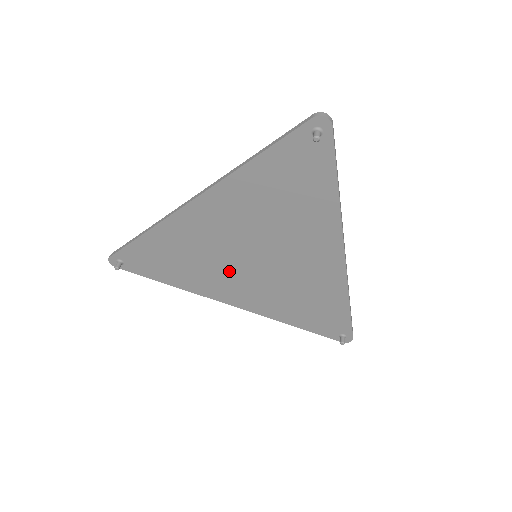
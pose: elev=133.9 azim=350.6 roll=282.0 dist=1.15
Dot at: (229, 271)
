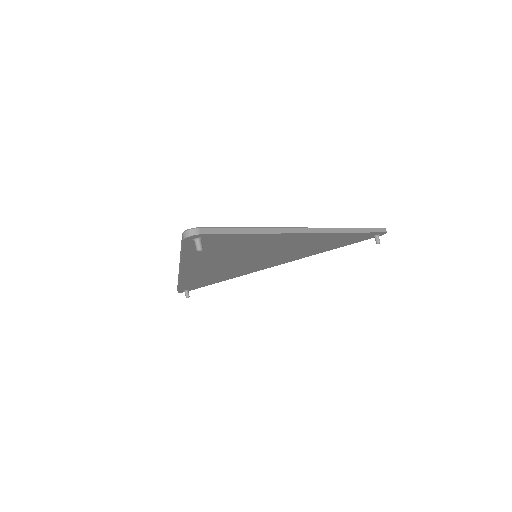
Dot at: (250, 265)
